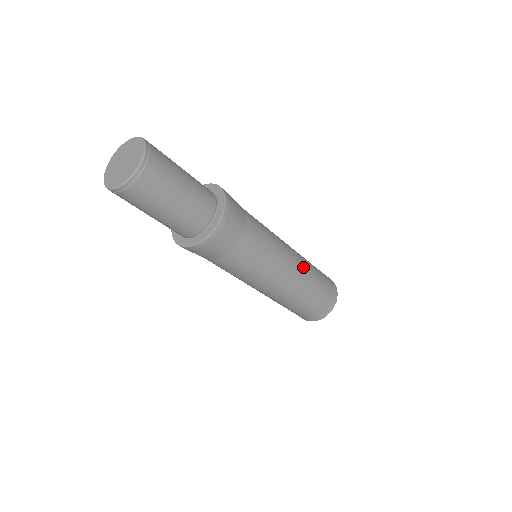
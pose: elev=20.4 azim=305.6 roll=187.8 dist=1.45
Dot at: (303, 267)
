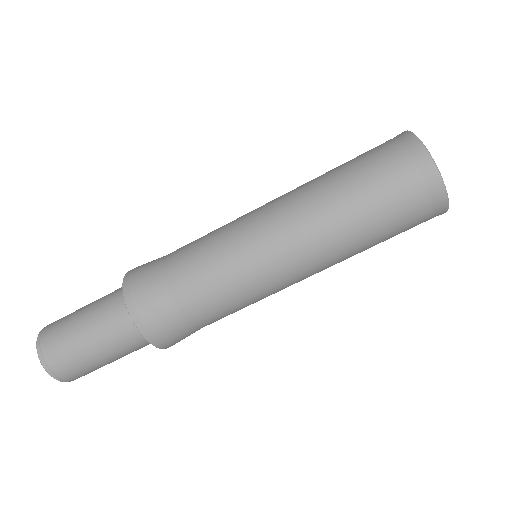
Dot at: (321, 243)
